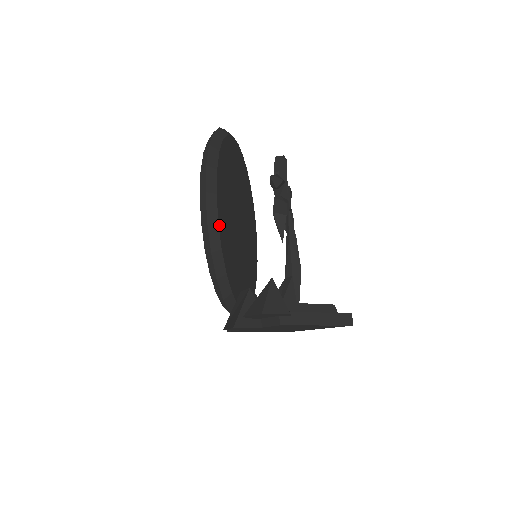
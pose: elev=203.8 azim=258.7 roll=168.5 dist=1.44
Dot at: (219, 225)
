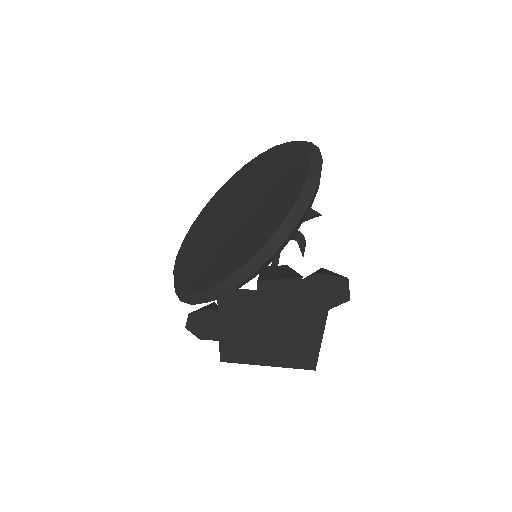
Dot at: occluded
